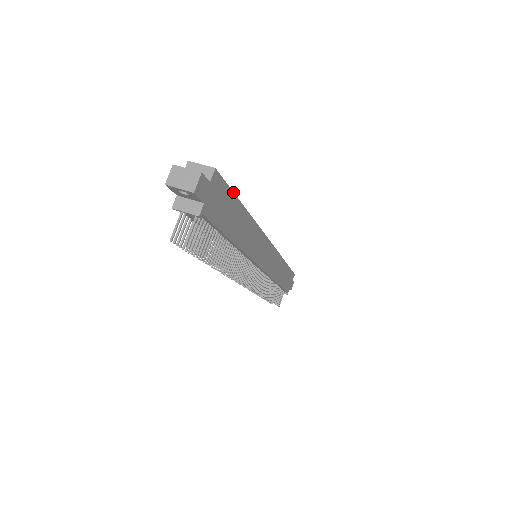
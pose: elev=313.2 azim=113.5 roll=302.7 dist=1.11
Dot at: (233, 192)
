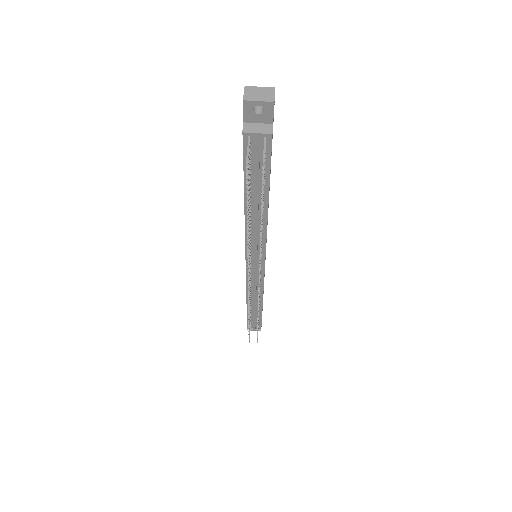
Dot at: occluded
